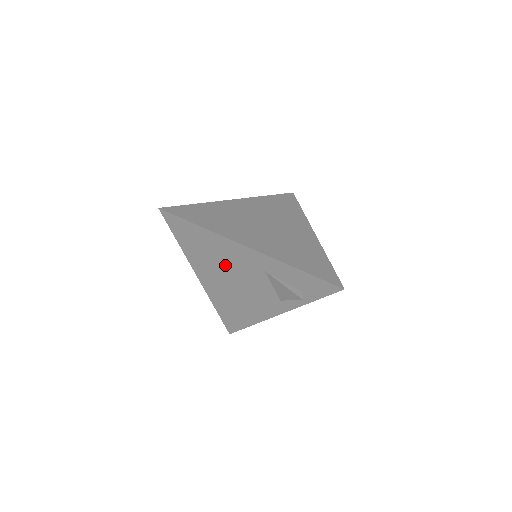
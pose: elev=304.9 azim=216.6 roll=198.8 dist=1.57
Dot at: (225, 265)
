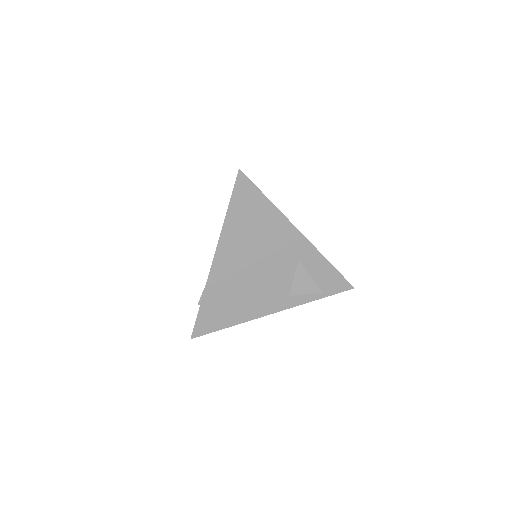
Dot at: (261, 248)
